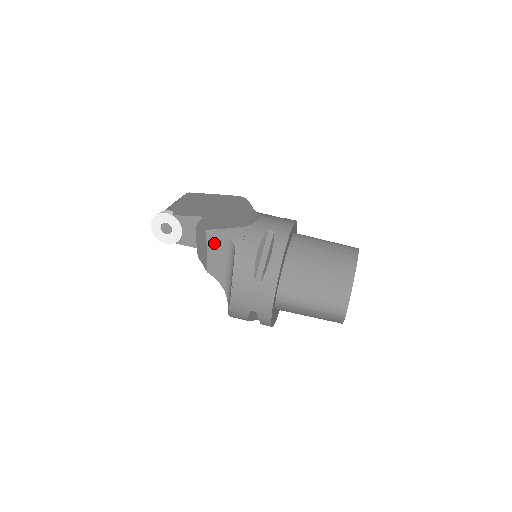
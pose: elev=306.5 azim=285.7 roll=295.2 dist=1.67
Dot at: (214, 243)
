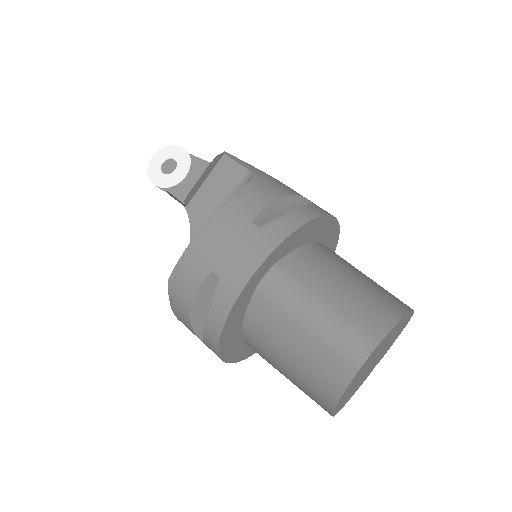
Dot at: (225, 170)
